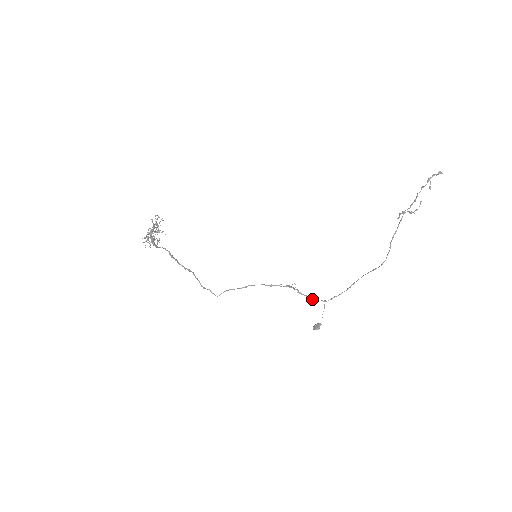
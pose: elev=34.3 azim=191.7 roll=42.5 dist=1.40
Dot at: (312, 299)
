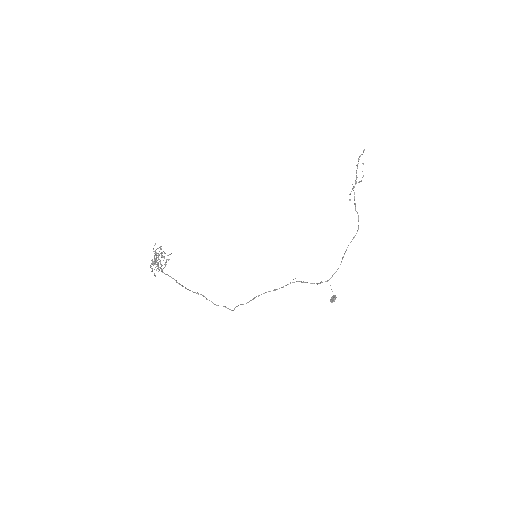
Dot at: occluded
